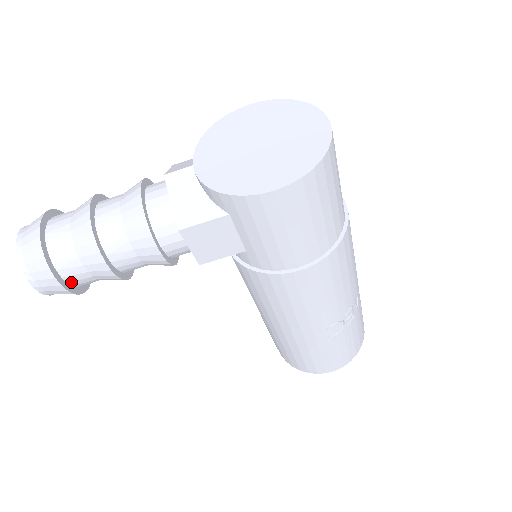
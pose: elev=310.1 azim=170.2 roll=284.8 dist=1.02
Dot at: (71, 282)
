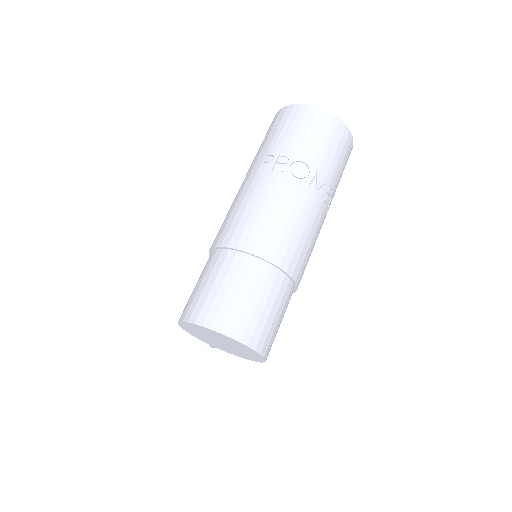
Dot at: occluded
